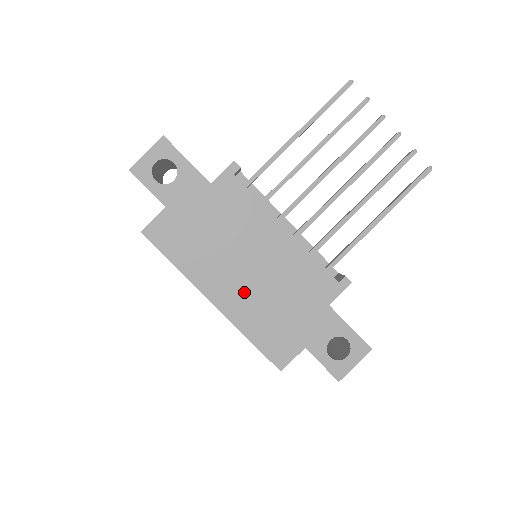
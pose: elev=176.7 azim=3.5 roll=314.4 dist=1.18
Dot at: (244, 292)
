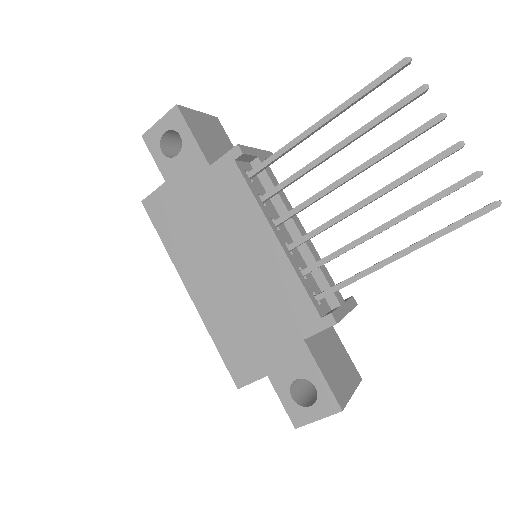
Dot at: (219, 292)
